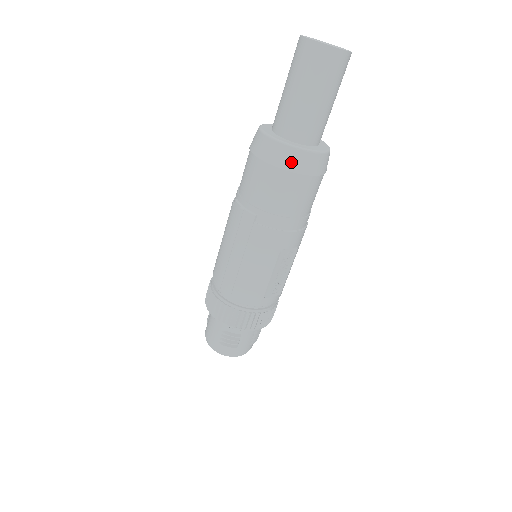
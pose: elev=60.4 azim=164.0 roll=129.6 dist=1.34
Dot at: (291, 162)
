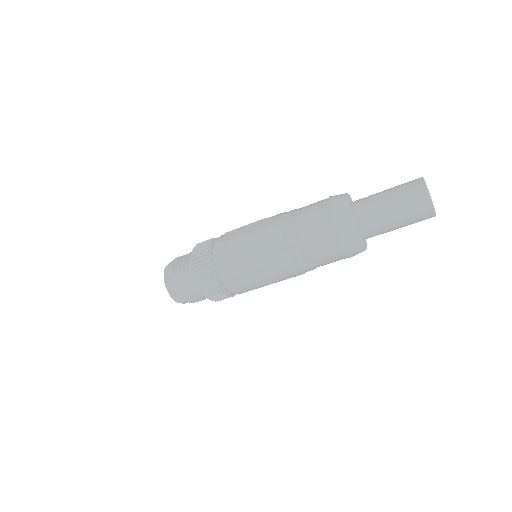
Dot at: (356, 254)
